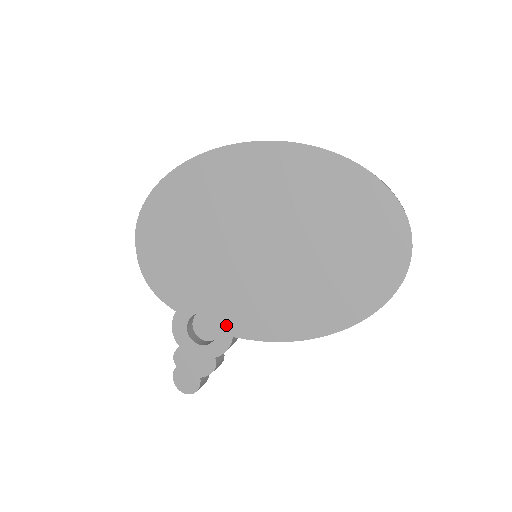
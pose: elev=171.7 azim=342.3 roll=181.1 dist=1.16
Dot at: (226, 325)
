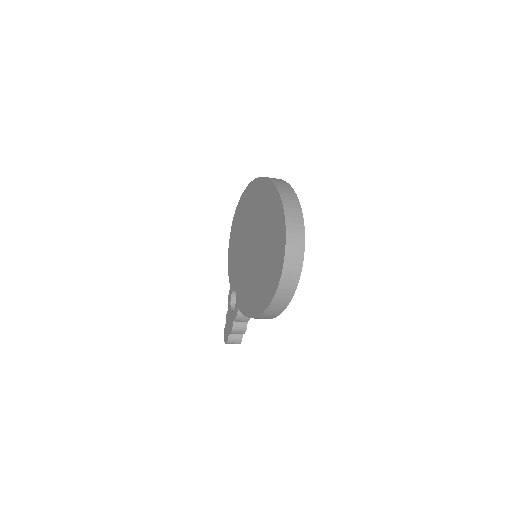
Dot at: (238, 300)
